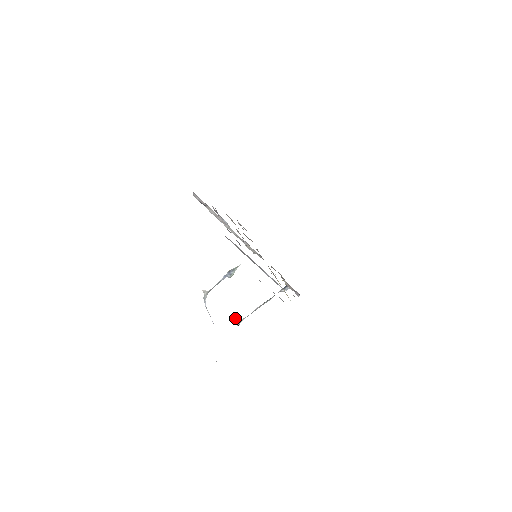
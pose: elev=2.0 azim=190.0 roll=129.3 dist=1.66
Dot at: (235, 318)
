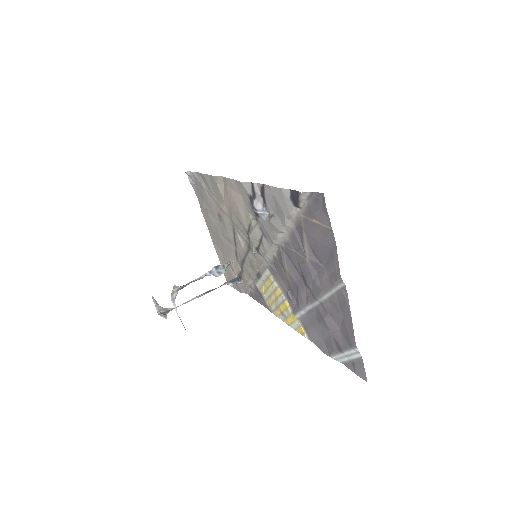
Dot at: (158, 305)
